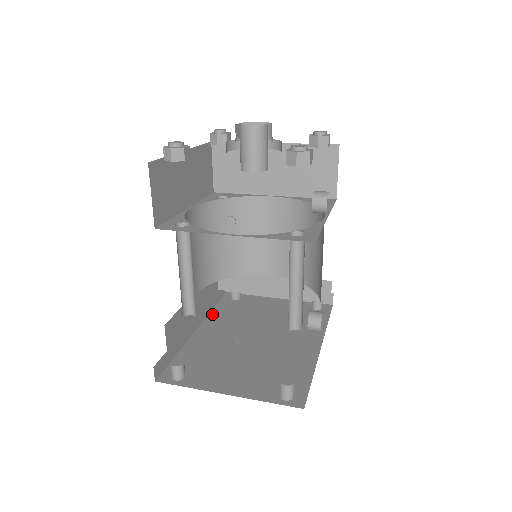
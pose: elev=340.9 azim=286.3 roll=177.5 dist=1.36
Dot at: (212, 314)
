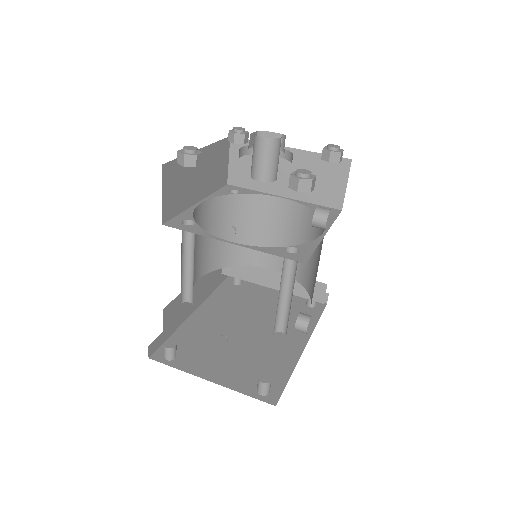
Dot at: (212, 297)
